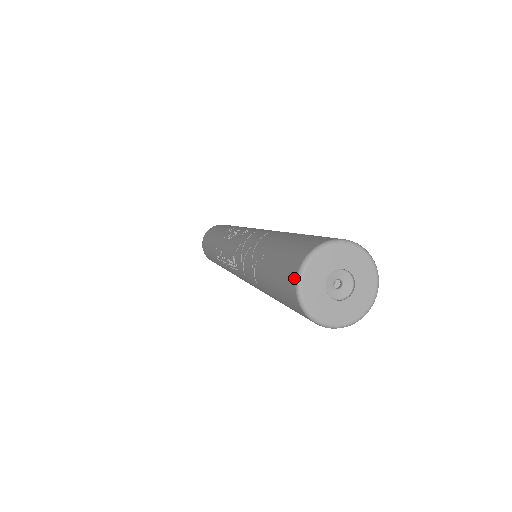
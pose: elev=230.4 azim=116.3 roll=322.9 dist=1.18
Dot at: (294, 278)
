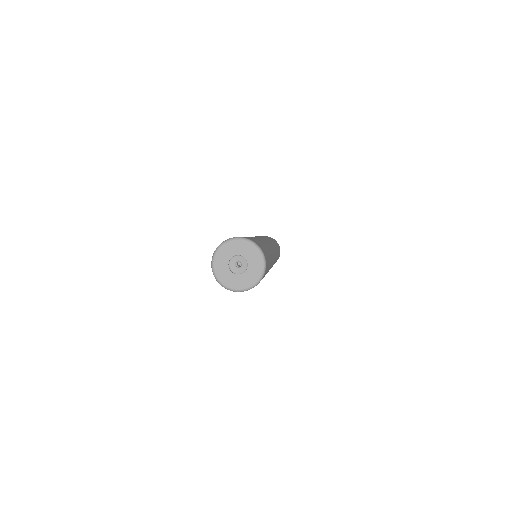
Dot at: (213, 273)
